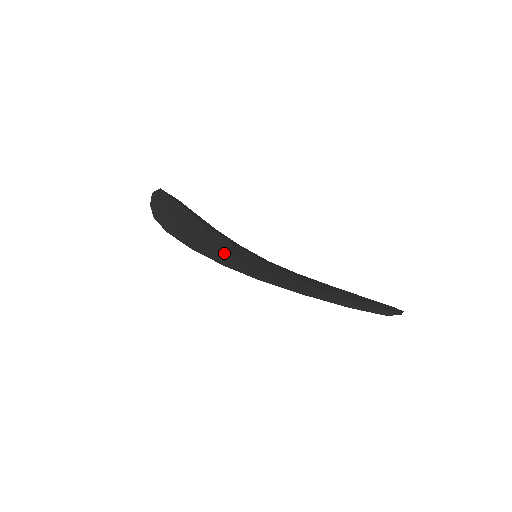
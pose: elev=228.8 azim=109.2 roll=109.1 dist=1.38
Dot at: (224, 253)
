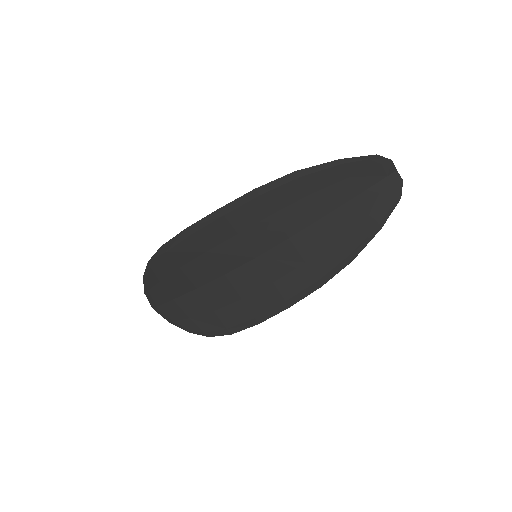
Dot at: (220, 234)
